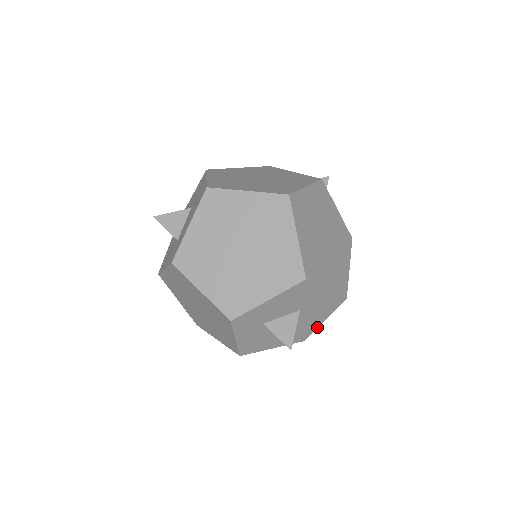
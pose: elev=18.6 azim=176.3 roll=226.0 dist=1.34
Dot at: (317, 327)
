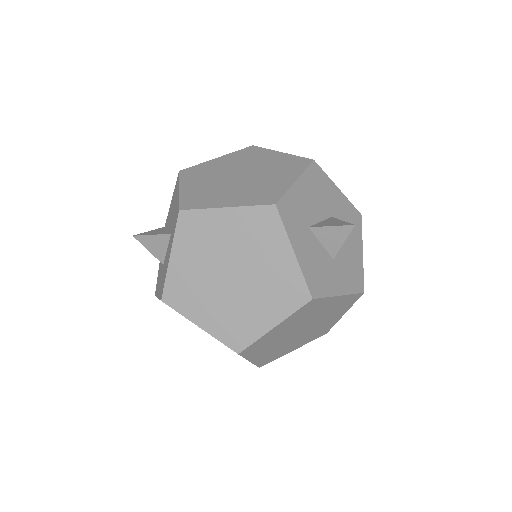
Dot at: (362, 265)
